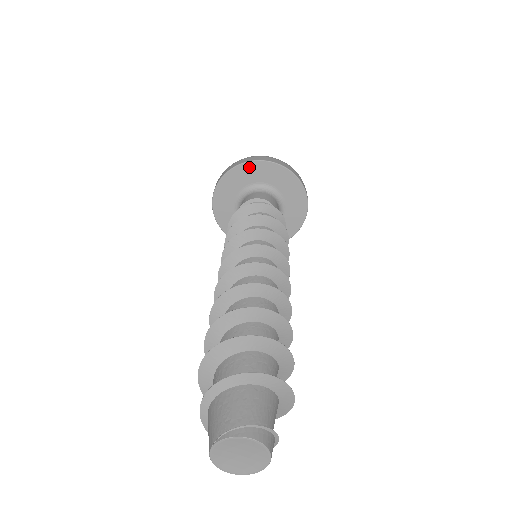
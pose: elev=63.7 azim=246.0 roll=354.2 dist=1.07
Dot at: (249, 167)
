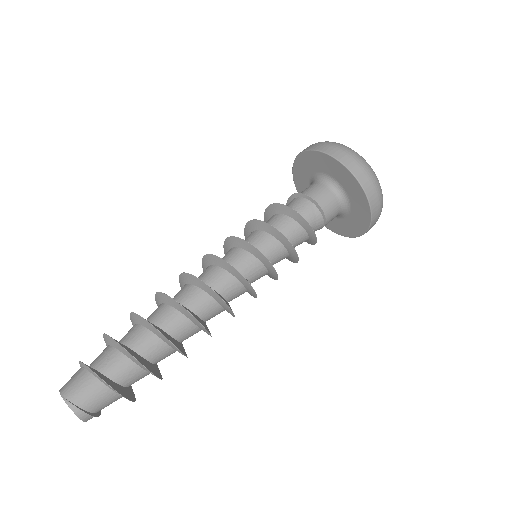
Dot at: (354, 182)
